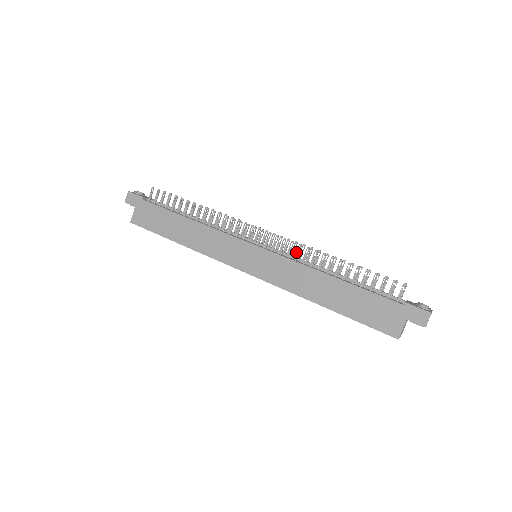
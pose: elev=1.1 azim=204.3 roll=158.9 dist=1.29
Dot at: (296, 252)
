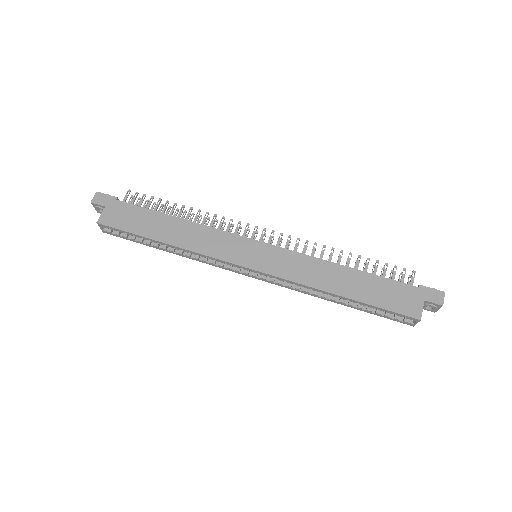
Dot at: (303, 248)
